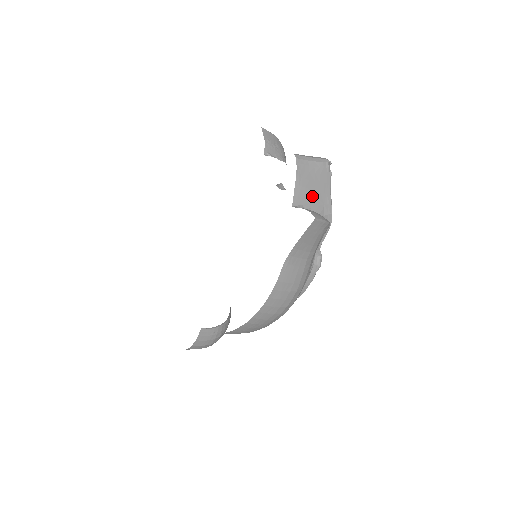
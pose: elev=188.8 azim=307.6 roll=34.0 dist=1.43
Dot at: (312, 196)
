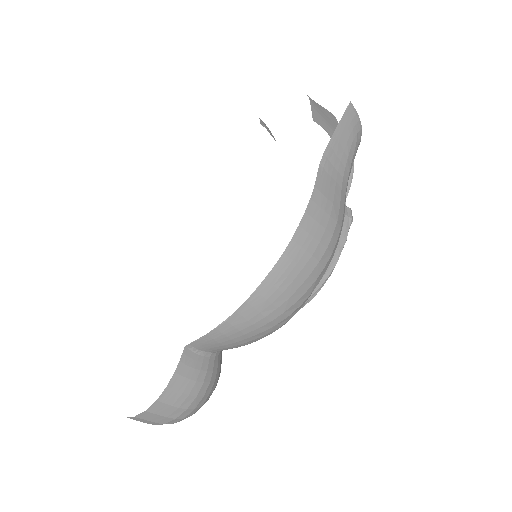
Dot at: (329, 127)
